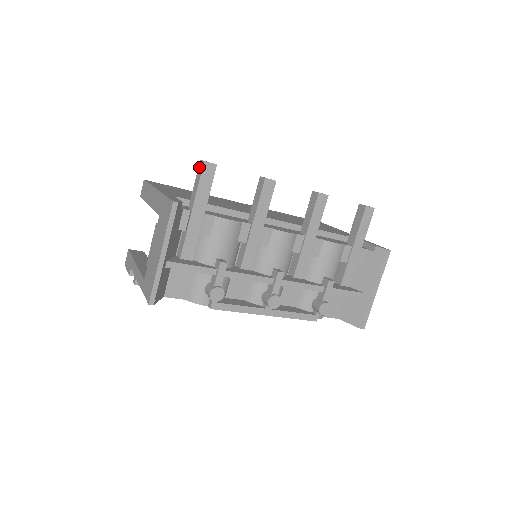
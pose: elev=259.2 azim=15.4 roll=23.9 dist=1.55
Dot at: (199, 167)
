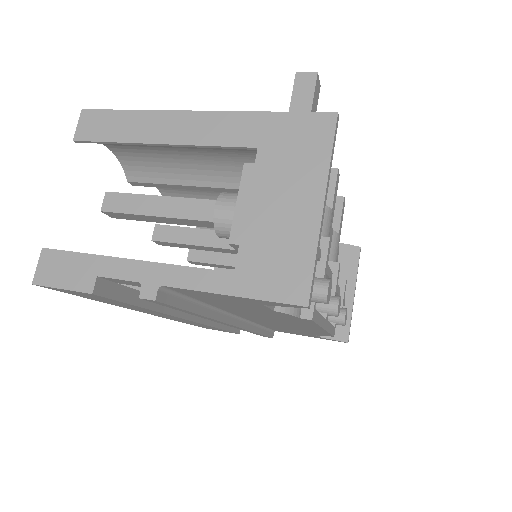
Dot at: (299, 82)
